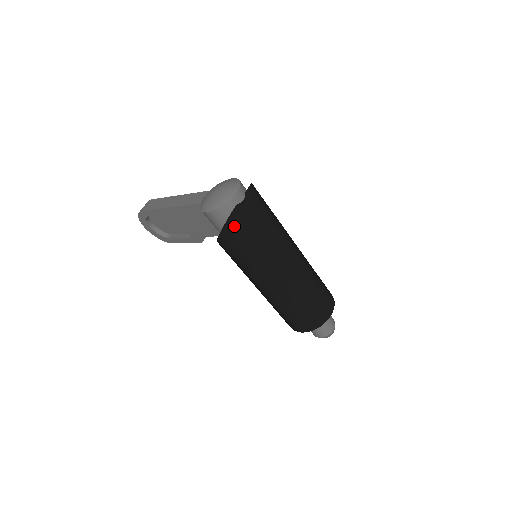
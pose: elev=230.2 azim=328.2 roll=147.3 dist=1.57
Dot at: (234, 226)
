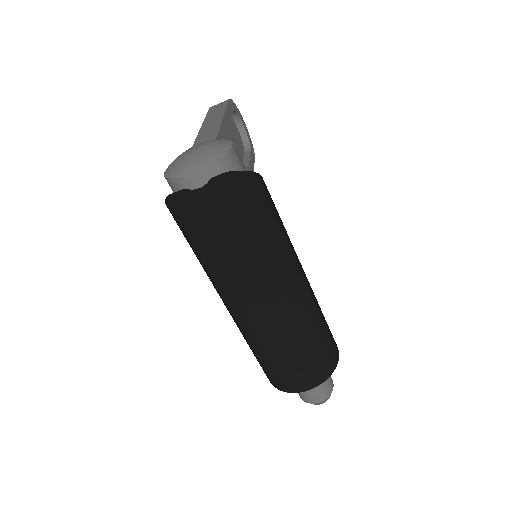
Dot at: (174, 213)
